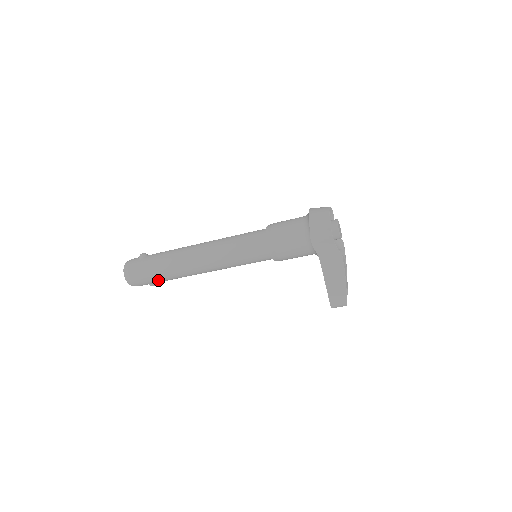
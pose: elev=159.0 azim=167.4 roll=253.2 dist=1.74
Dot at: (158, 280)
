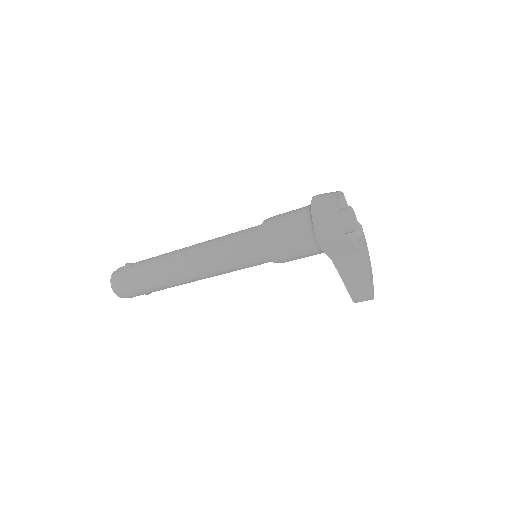
Dot at: (151, 292)
